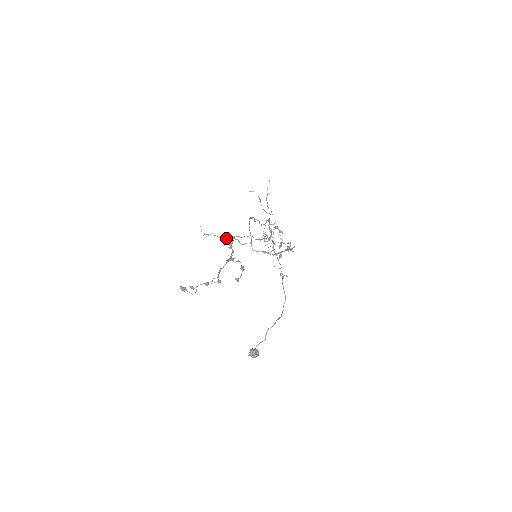
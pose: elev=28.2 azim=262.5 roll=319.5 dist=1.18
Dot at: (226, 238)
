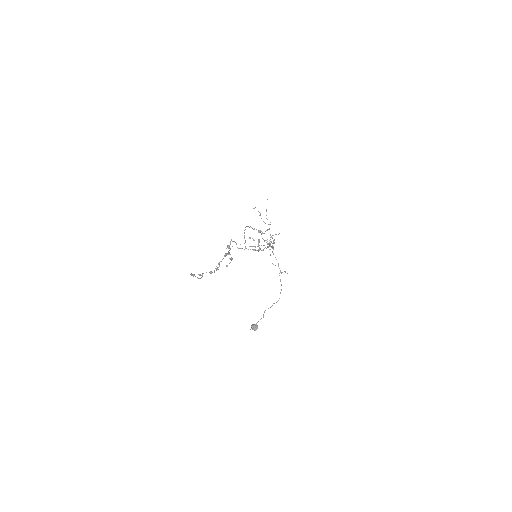
Dot at: occluded
